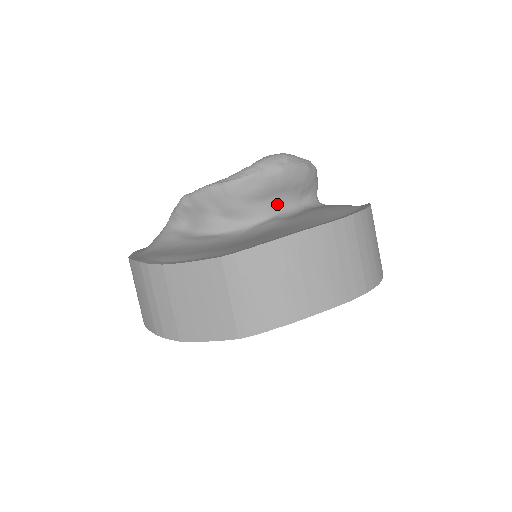
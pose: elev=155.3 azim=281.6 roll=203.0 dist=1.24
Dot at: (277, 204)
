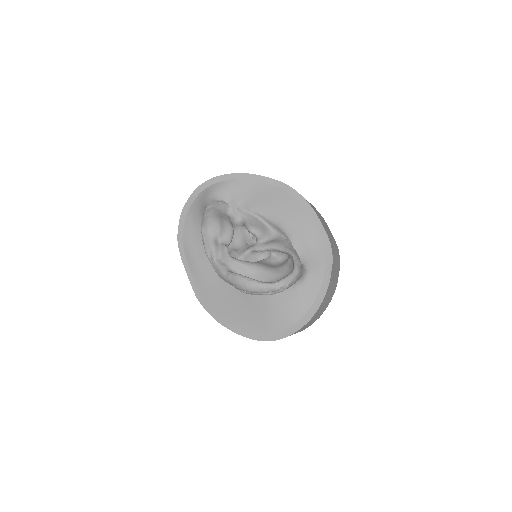
Dot at: occluded
